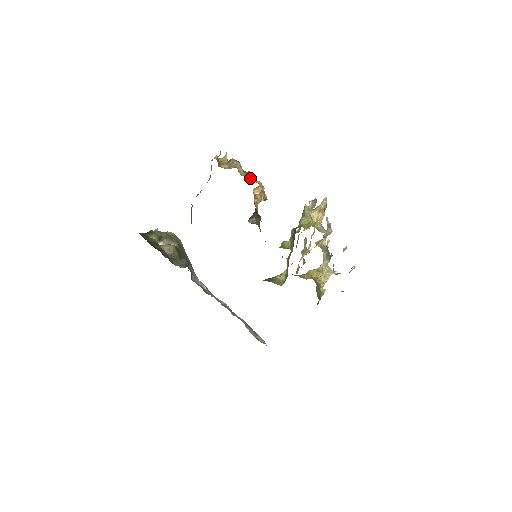
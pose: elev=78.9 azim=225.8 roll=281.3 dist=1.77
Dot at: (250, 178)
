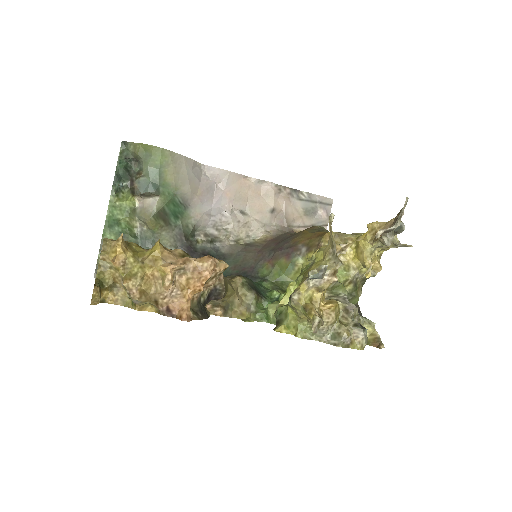
Dot at: (177, 269)
